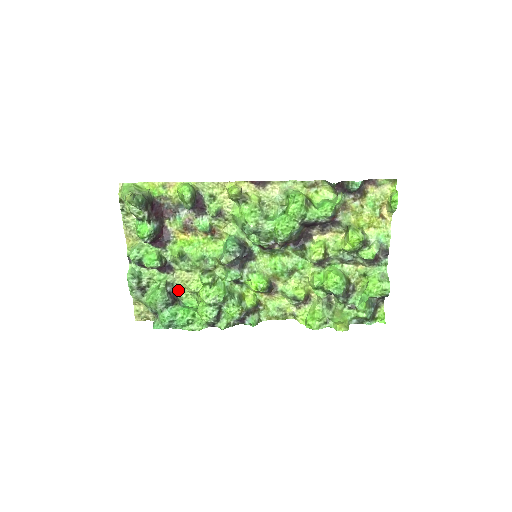
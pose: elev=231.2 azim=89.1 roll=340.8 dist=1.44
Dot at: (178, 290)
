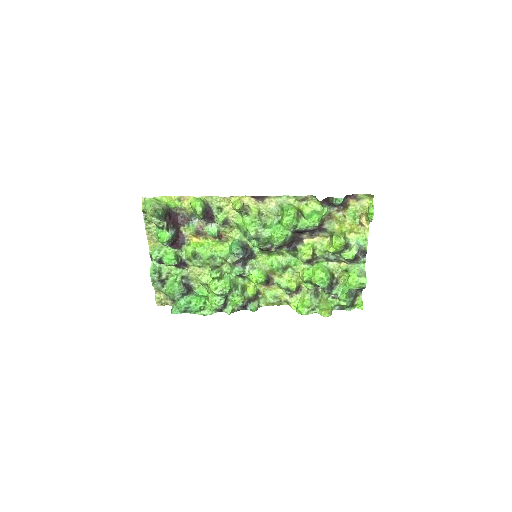
Dot at: (192, 282)
